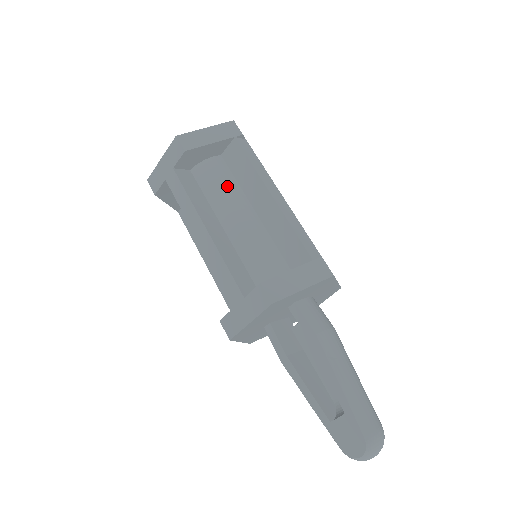
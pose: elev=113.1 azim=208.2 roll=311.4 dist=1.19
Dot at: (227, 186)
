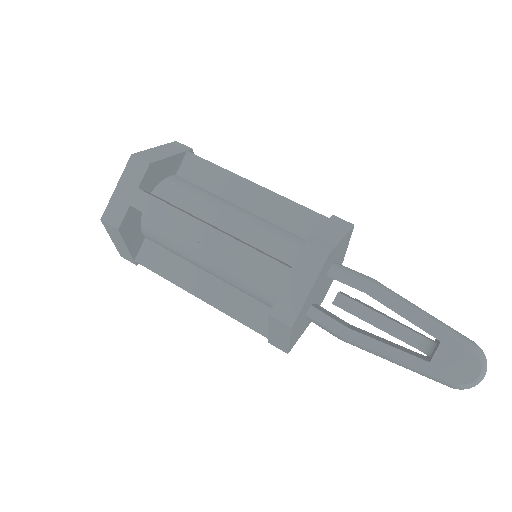
Dot at: (201, 194)
